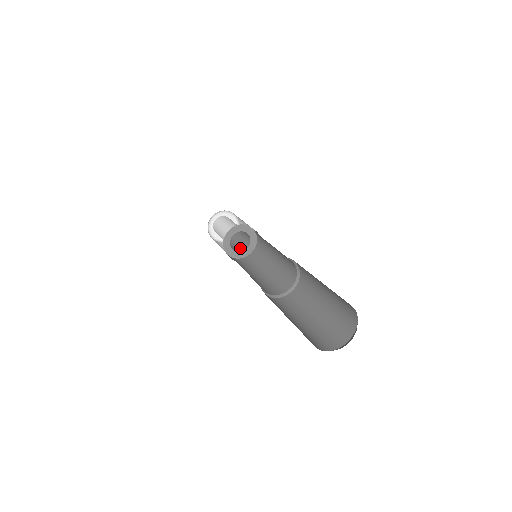
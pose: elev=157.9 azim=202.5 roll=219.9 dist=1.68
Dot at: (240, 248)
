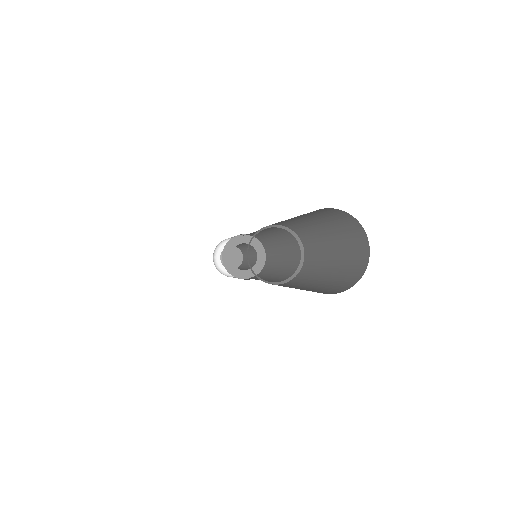
Dot at: (244, 269)
